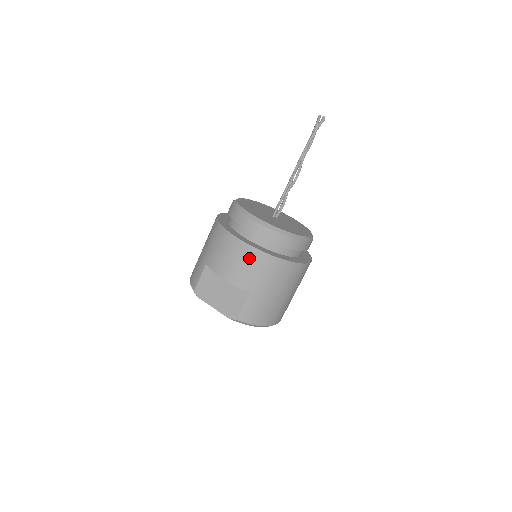
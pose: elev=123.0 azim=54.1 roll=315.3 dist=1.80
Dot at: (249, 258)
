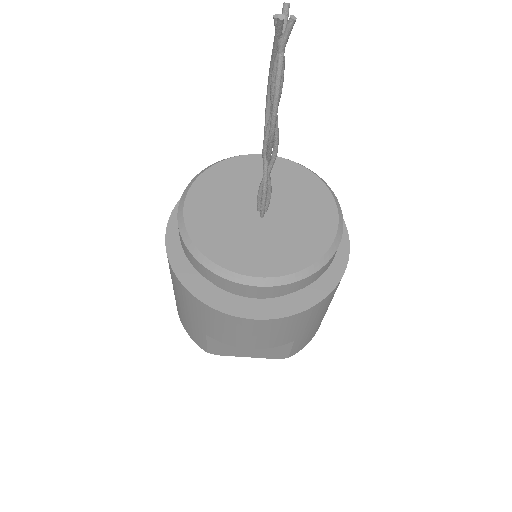
Dot at: (277, 327)
